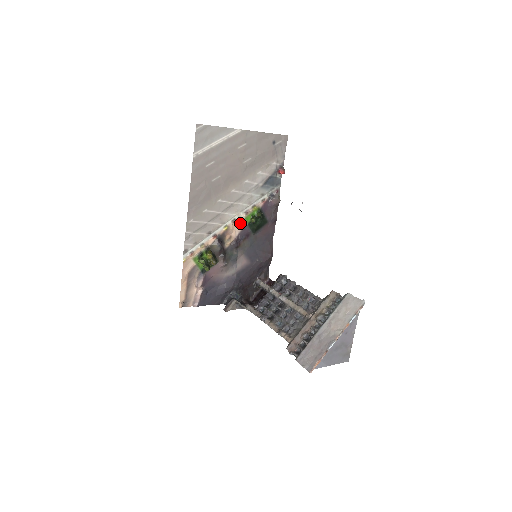
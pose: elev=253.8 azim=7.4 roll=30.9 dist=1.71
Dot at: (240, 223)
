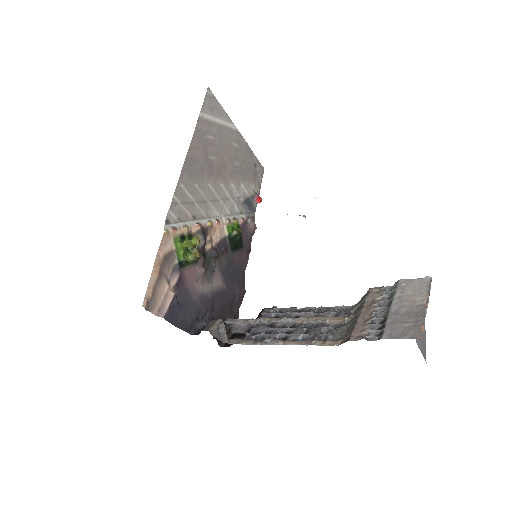
Dot at: (221, 229)
